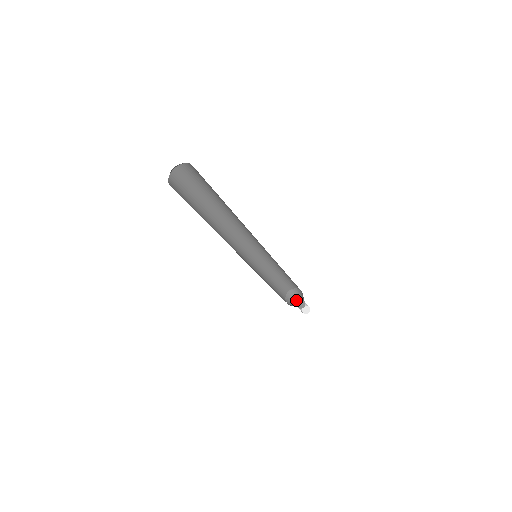
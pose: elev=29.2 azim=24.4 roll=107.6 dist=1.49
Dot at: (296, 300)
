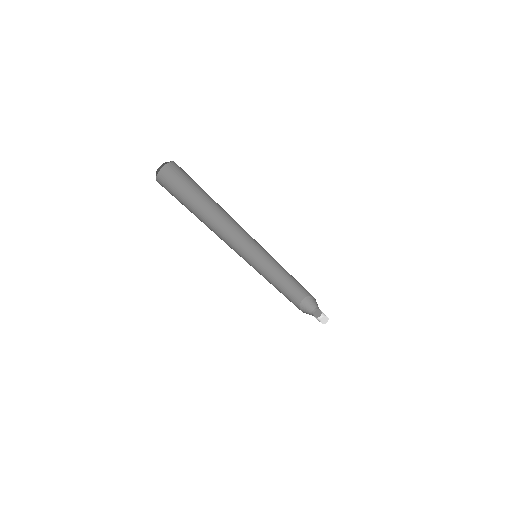
Dot at: (314, 307)
